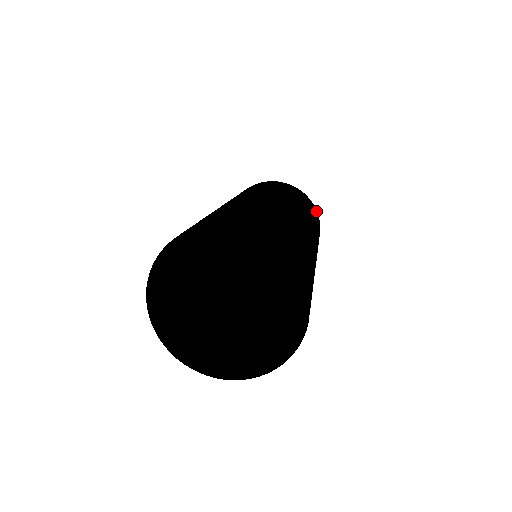
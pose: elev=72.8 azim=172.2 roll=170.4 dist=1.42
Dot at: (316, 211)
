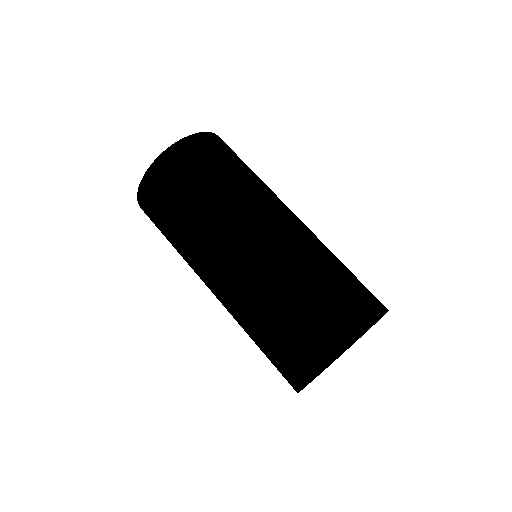
Dot at: occluded
